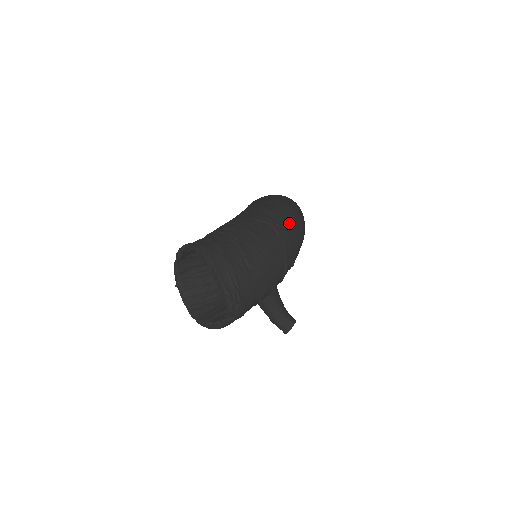
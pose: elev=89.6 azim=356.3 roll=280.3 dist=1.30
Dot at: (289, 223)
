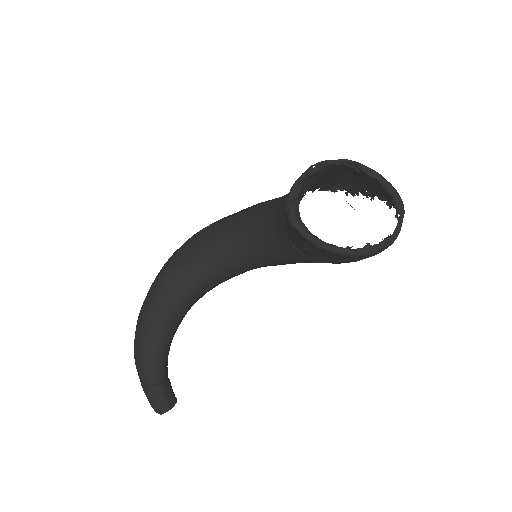
Dot at: occluded
